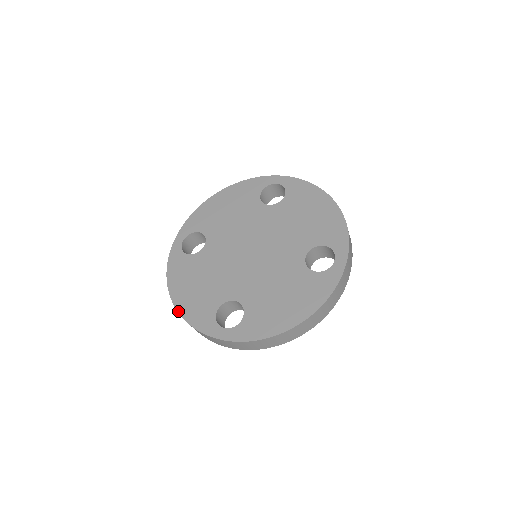
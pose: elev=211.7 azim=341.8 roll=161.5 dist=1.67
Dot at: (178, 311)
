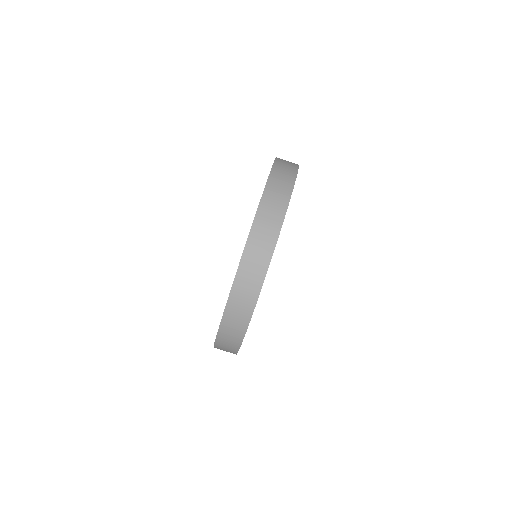
Dot at: (225, 306)
